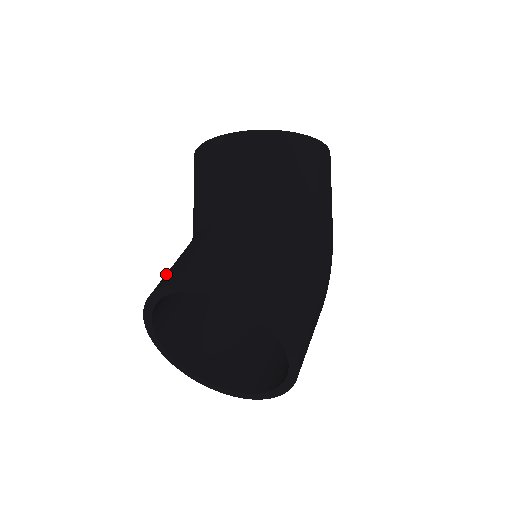
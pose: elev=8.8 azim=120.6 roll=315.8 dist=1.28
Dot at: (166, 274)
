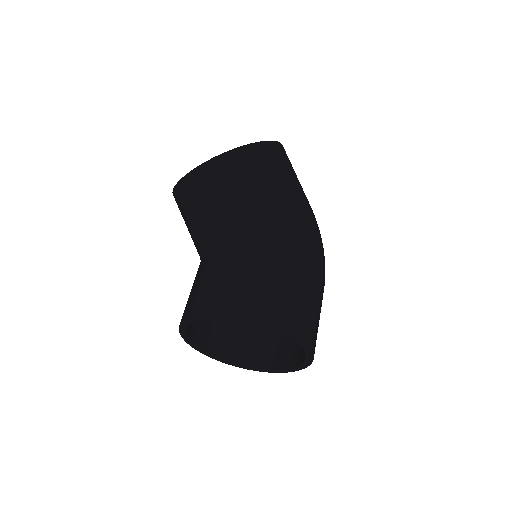
Dot at: occluded
